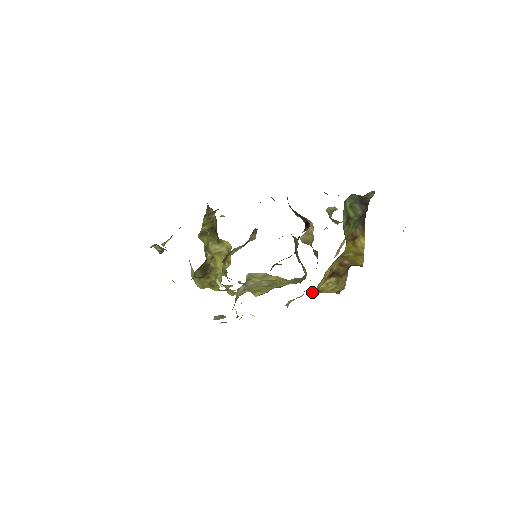
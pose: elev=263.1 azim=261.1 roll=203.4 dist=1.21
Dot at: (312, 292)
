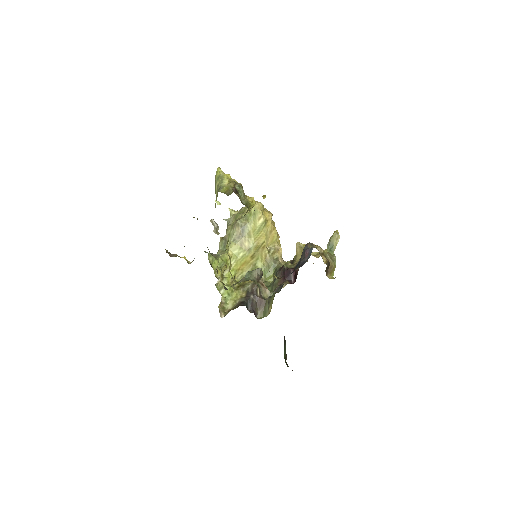
Dot at: occluded
